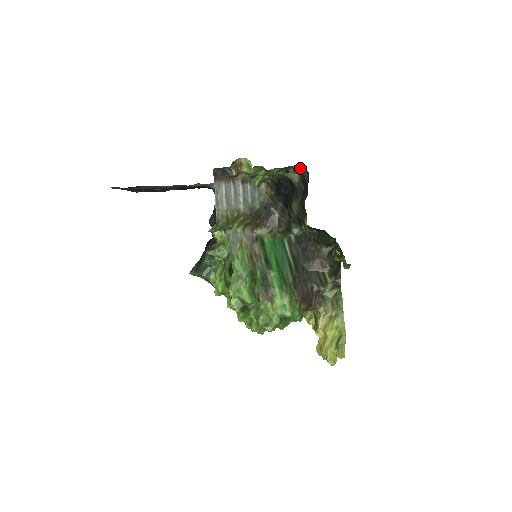
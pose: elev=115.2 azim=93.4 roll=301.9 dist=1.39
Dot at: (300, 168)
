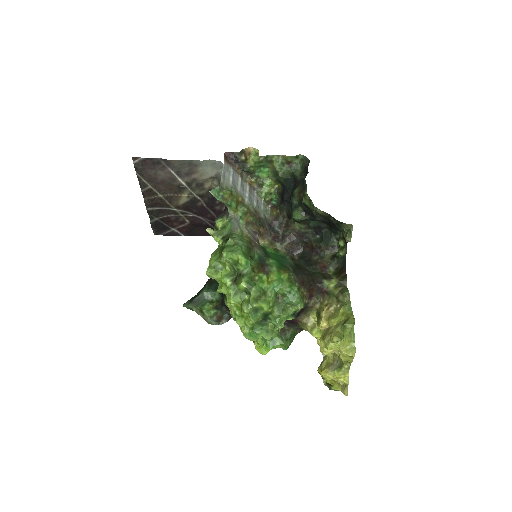
Dot at: (302, 161)
